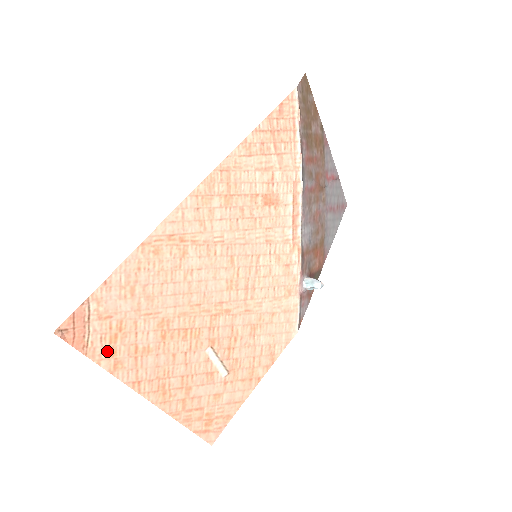
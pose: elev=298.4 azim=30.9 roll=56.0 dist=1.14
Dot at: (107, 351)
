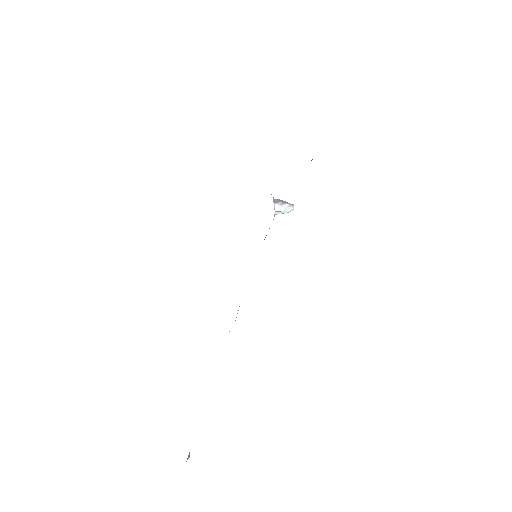
Dot at: occluded
